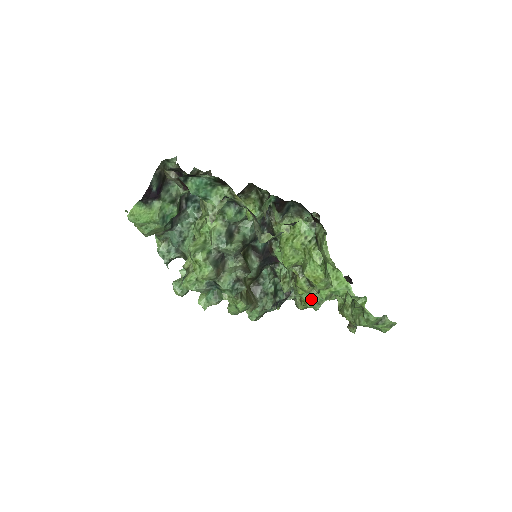
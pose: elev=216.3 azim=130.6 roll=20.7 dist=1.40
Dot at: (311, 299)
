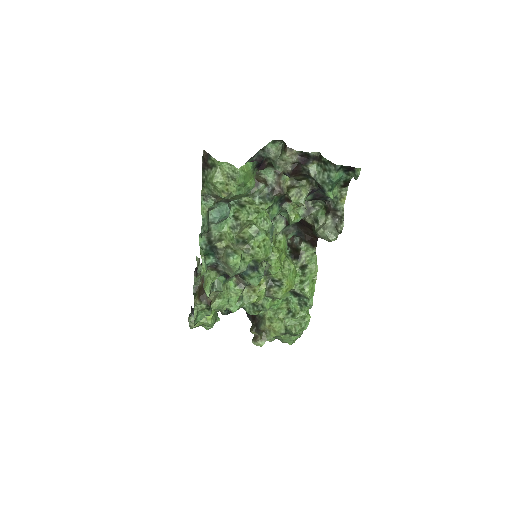
Dot at: (215, 316)
